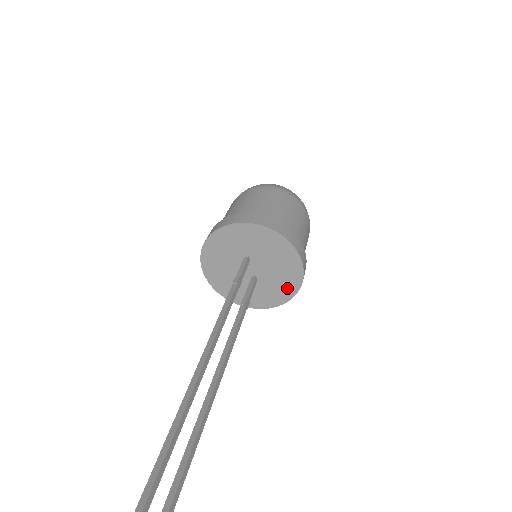
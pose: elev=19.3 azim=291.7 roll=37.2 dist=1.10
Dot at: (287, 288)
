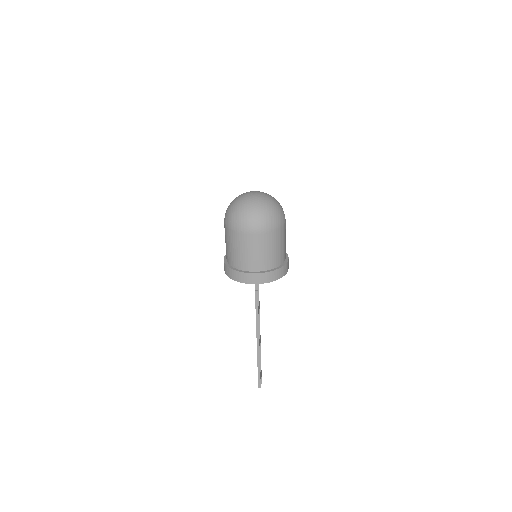
Dot at: occluded
